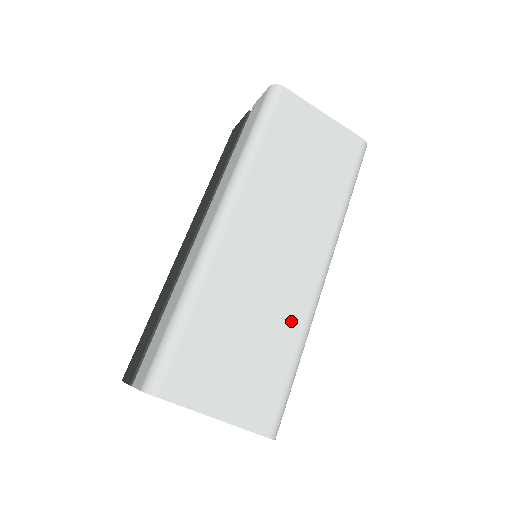
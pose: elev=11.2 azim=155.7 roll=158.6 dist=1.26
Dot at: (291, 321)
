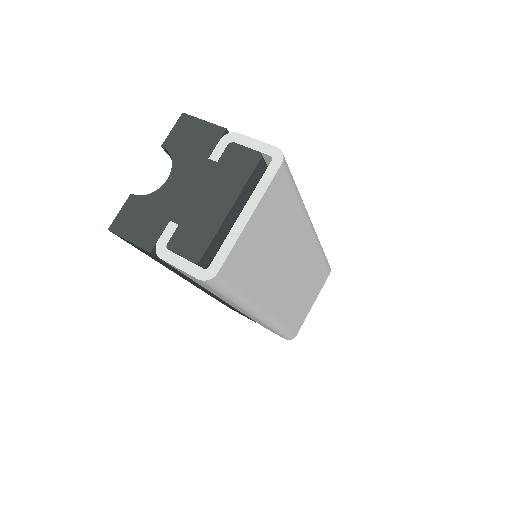
Dot at: (315, 261)
